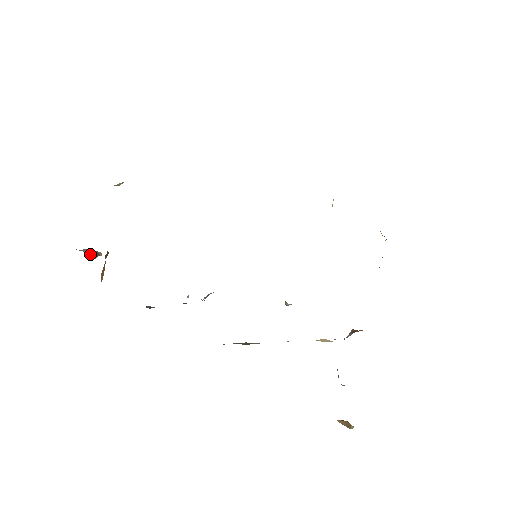
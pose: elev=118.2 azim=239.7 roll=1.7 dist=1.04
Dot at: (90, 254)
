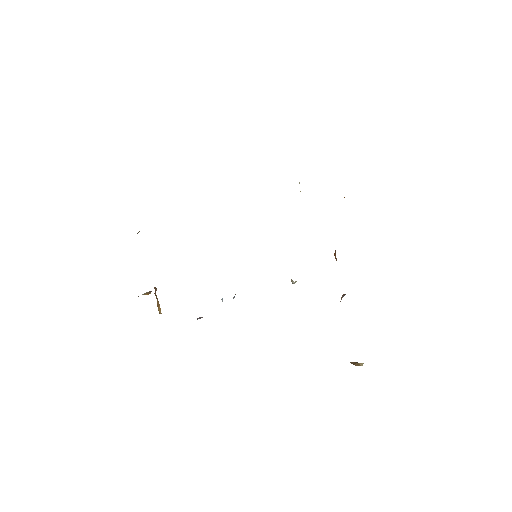
Dot at: (145, 294)
